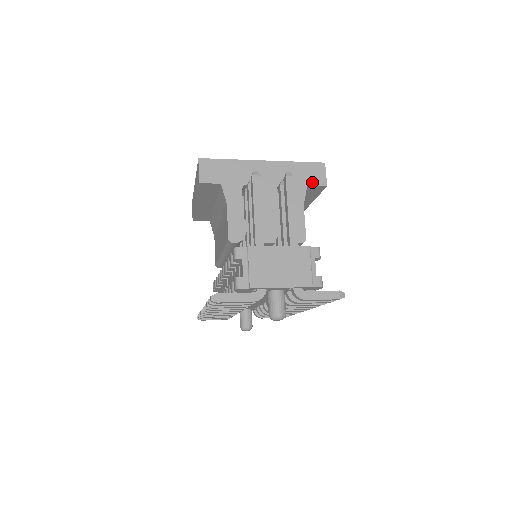
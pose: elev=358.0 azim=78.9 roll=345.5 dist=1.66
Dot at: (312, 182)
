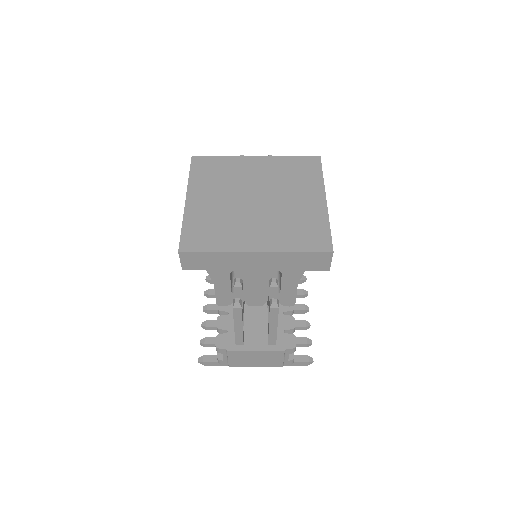
Dot at: (312, 268)
